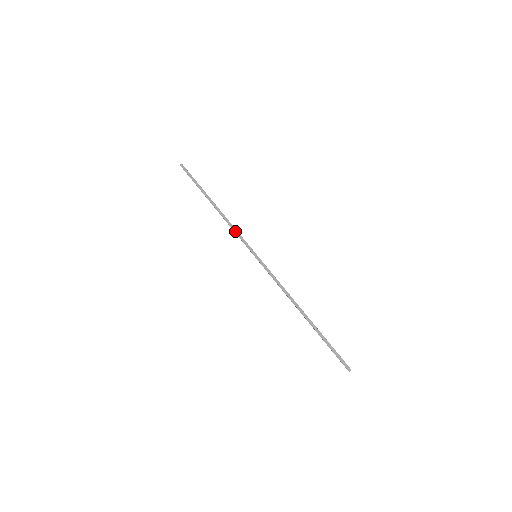
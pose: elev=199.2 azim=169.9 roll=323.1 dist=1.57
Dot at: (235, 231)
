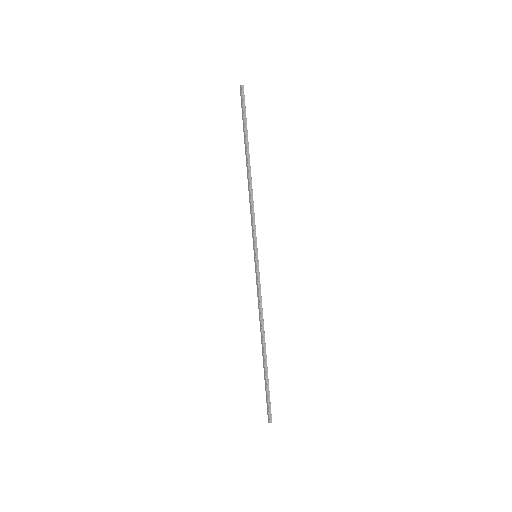
Dot at: occluded
